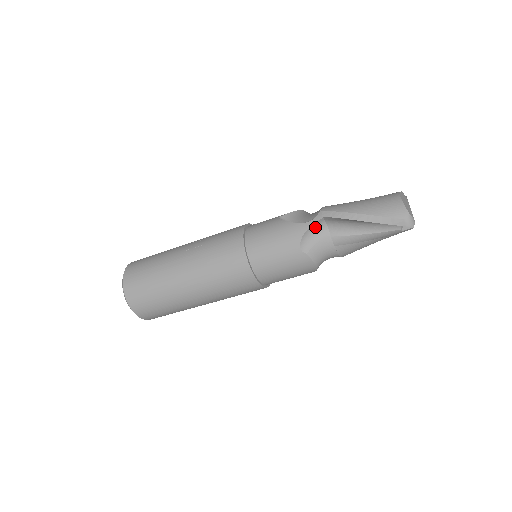
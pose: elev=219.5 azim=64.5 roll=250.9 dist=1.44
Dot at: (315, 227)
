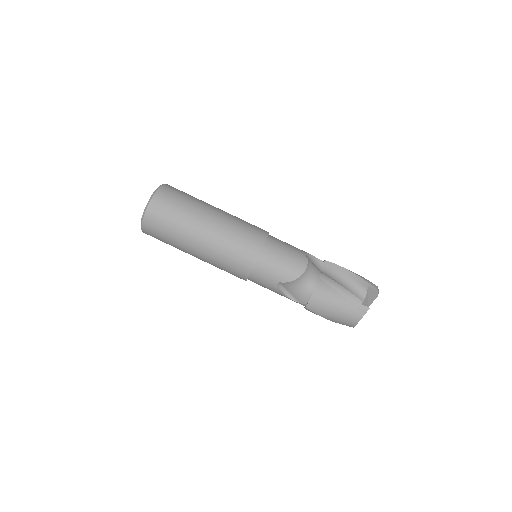
Dot at: (316, 262)
